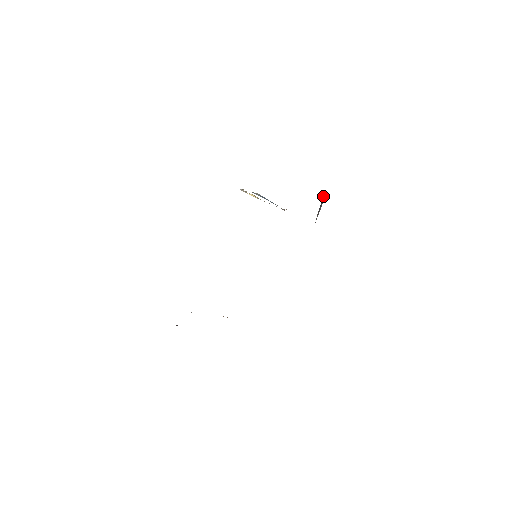
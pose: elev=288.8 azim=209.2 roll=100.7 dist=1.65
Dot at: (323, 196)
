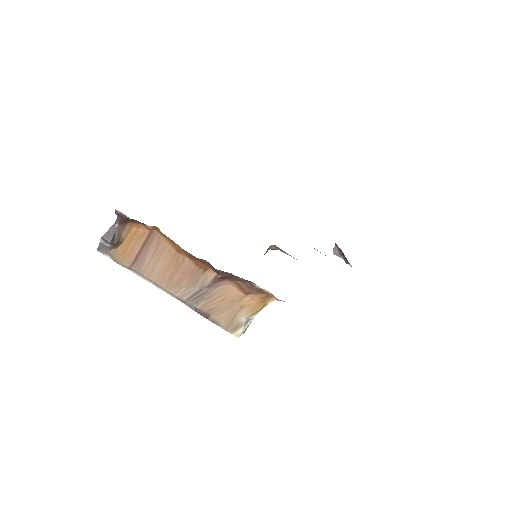
Dot at: (338, 250)
